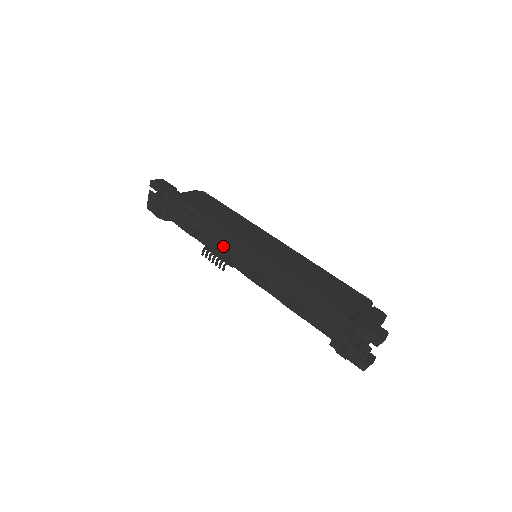
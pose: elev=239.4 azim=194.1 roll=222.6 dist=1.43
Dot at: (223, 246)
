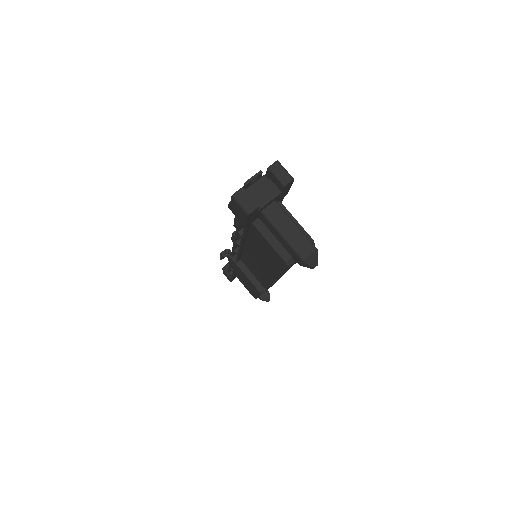
Dot at: occluded
